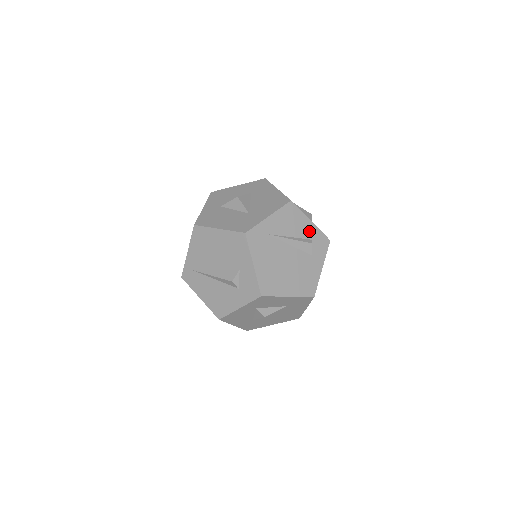
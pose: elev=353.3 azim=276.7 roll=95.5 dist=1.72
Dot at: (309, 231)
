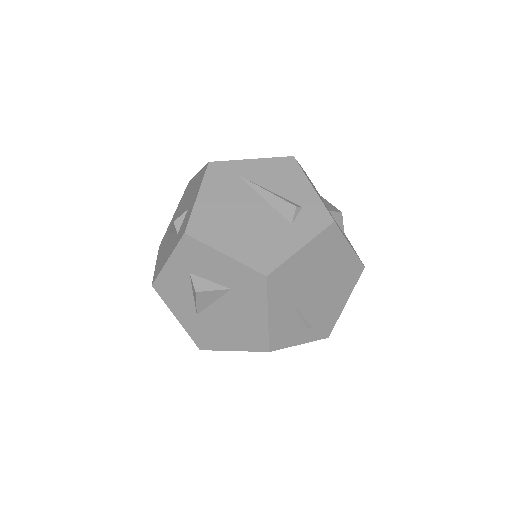
Dot at: (303, 196)
